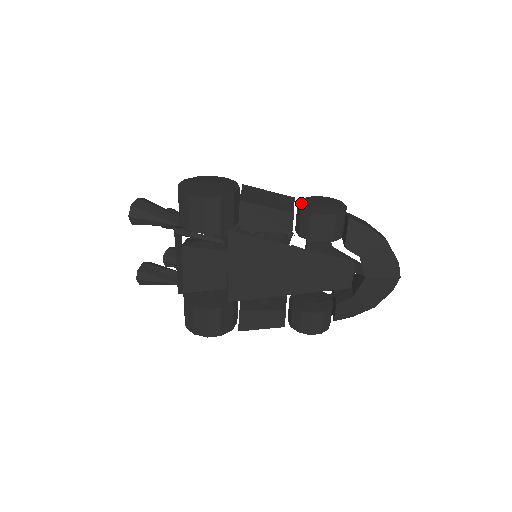
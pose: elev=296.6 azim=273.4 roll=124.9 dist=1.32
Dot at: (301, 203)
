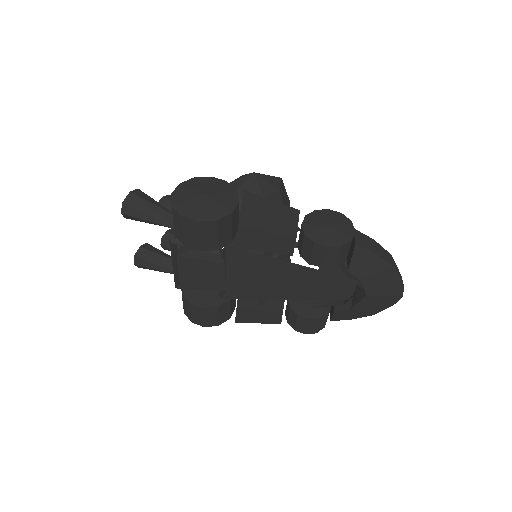
Dot at: (305, 224)
